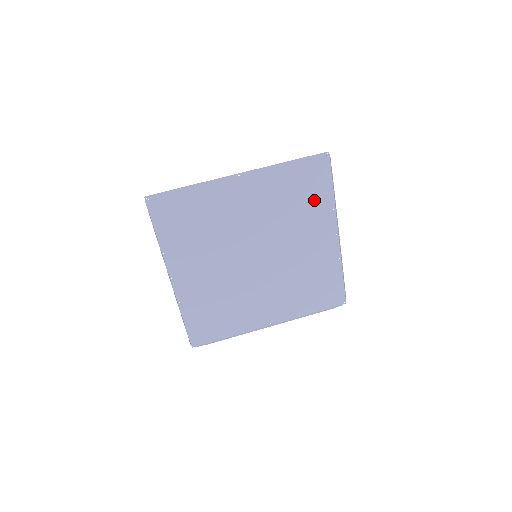
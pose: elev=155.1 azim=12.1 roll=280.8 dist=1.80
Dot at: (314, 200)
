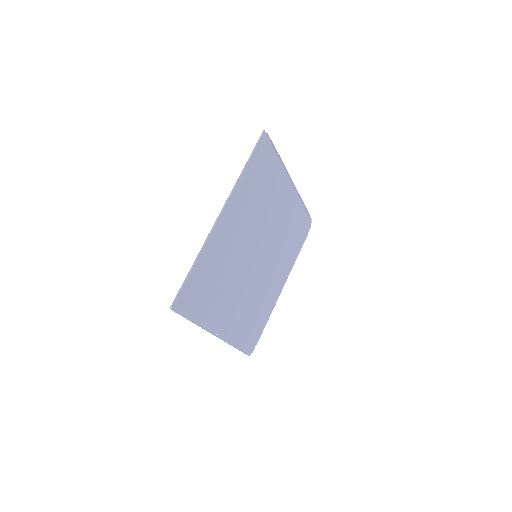
Dot at: (270, 176)
